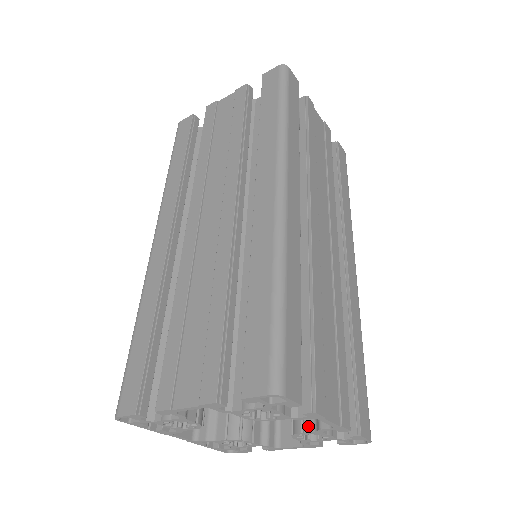
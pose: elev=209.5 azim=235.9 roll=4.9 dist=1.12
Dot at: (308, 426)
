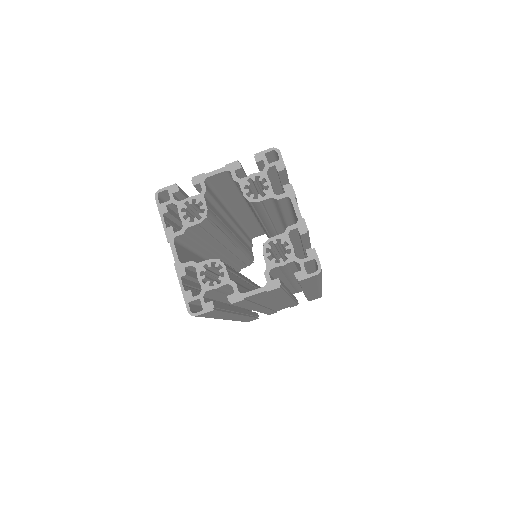
Dot at: (278, 235)
